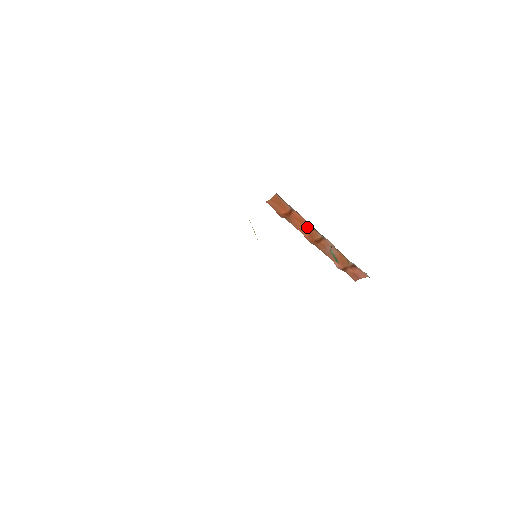
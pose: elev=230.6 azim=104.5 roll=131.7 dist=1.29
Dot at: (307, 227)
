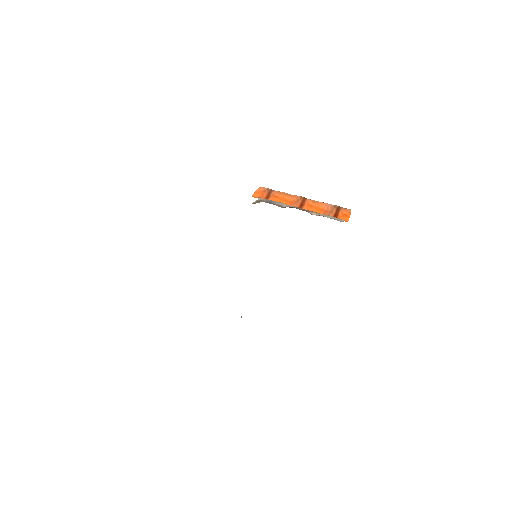
Dot at: occluded
